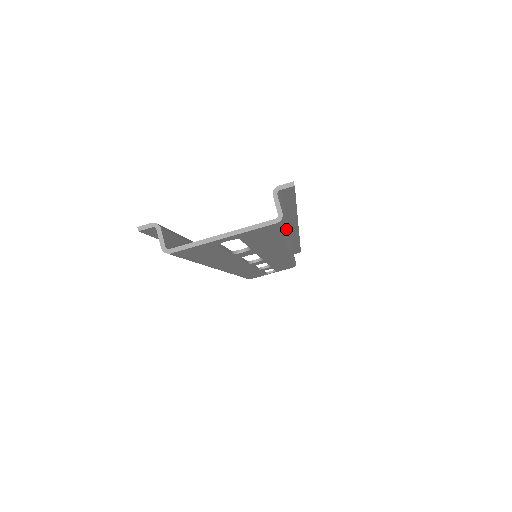
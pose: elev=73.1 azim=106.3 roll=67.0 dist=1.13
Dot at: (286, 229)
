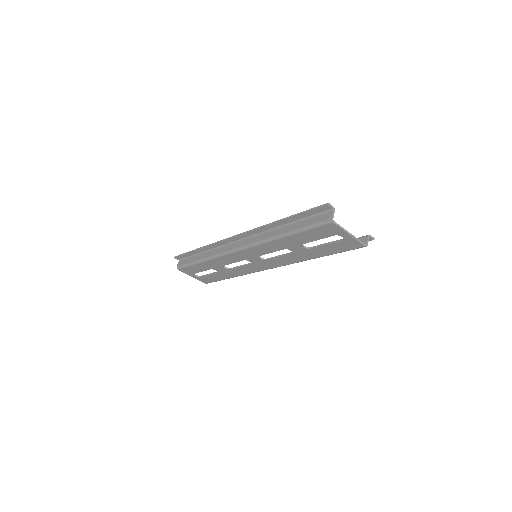
Dot at: occluded
